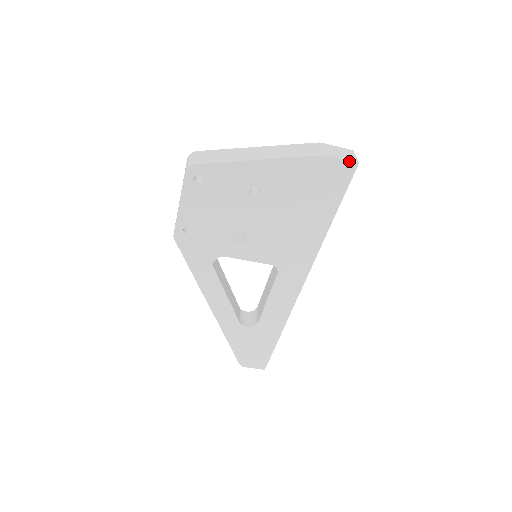
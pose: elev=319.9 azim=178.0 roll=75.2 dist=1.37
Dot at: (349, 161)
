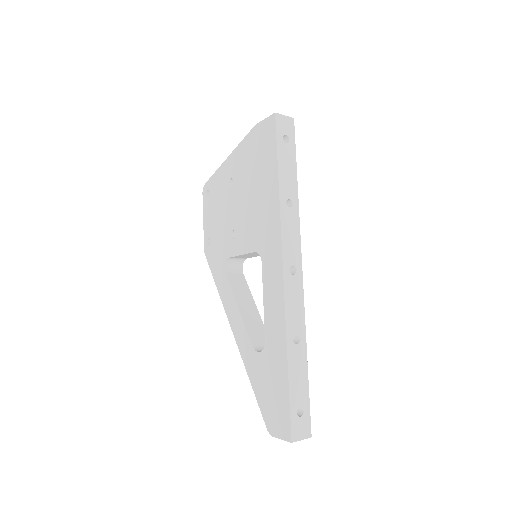
Dot at: (269, 117)
